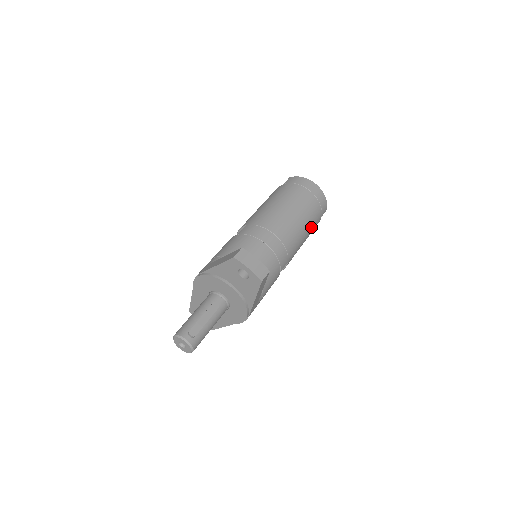
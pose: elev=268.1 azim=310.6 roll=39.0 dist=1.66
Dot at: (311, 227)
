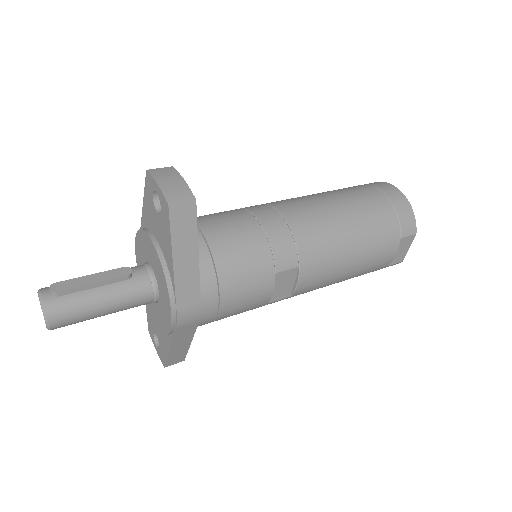
Dot at: (369, 239)
